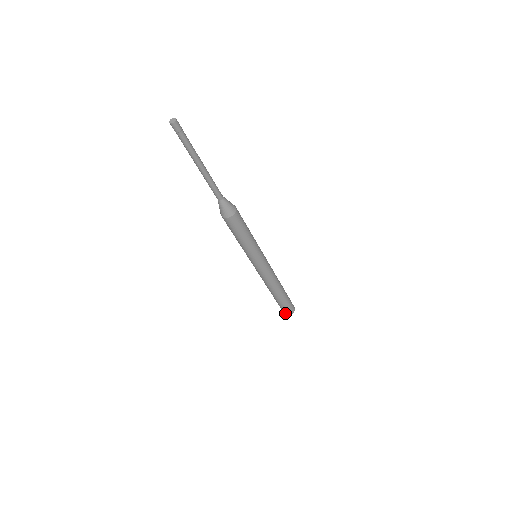
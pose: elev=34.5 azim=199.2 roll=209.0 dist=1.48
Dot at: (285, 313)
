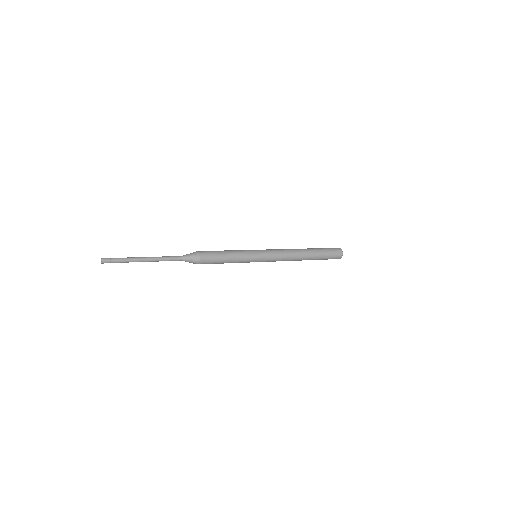
Dot at: occluded
